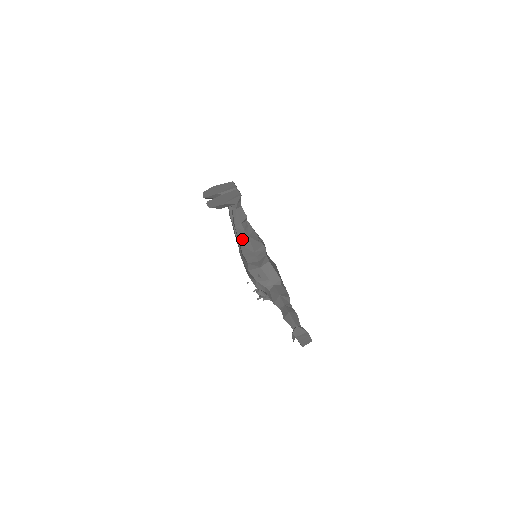
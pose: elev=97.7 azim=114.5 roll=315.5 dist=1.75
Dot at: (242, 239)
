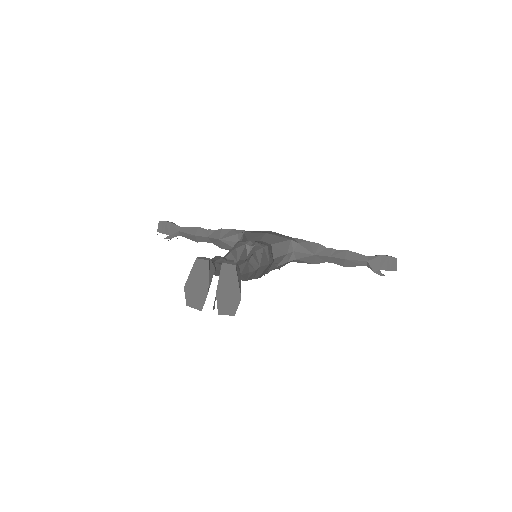
Dot at: (256, 275)
